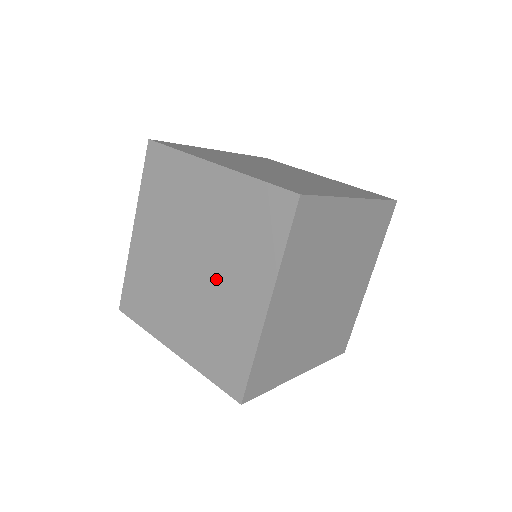
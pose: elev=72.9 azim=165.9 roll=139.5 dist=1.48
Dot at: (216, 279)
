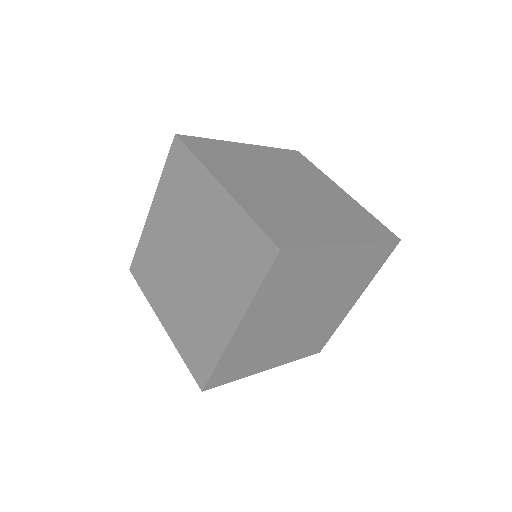
Dot at: (203, 285)
